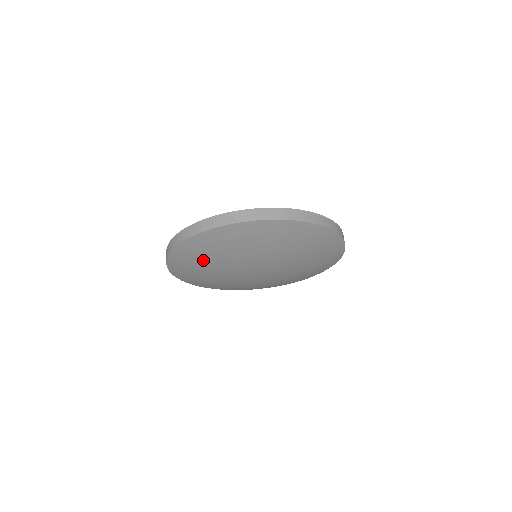
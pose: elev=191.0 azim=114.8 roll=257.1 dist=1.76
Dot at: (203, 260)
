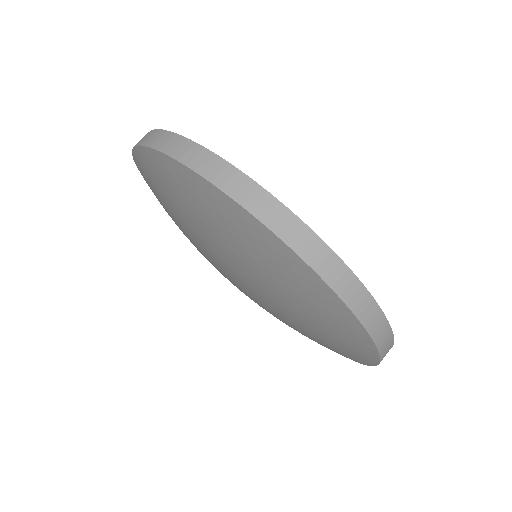
Dot at: (230, 239)
